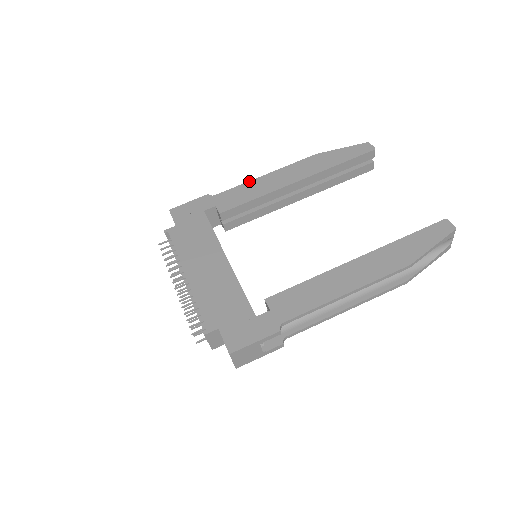
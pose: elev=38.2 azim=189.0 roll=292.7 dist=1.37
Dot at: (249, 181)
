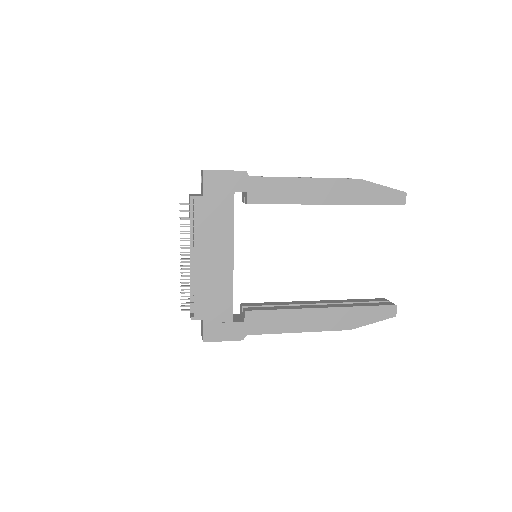
Dot at: (289, 177)
